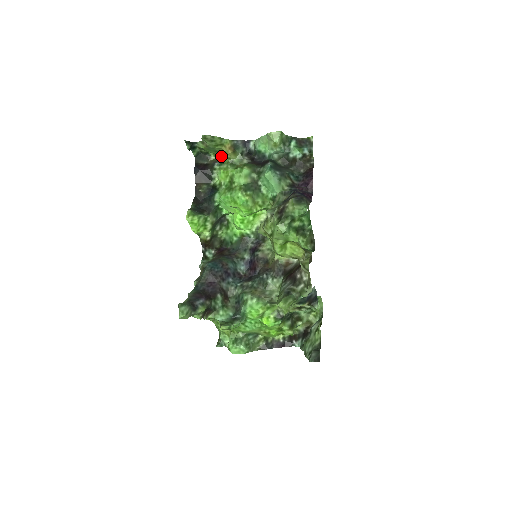
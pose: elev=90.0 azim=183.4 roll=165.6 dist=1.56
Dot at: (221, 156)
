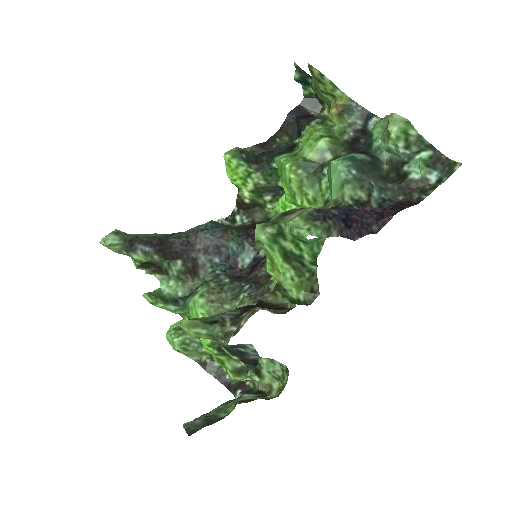
Dot at: occluded
